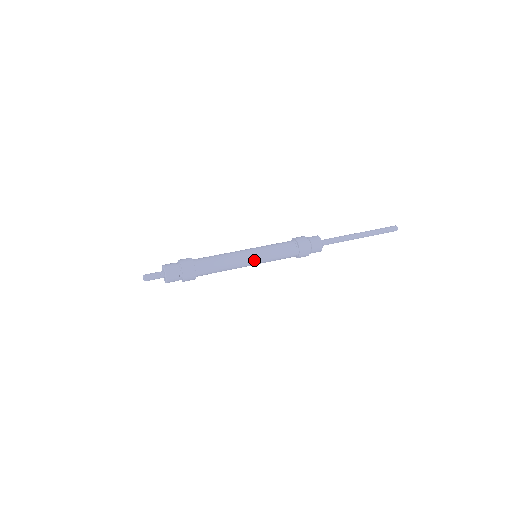
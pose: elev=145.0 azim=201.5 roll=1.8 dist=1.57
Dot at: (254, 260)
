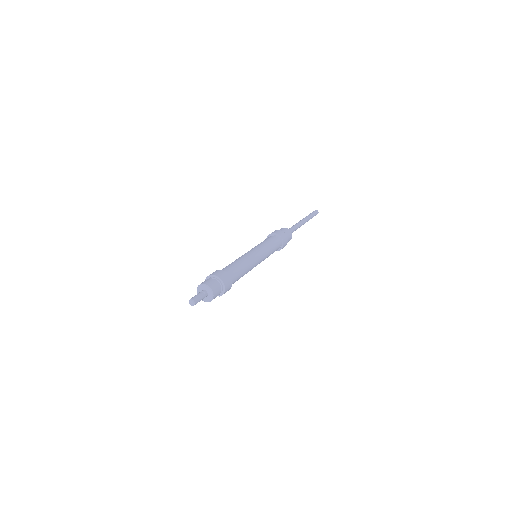
Dot at: (260, 258)
